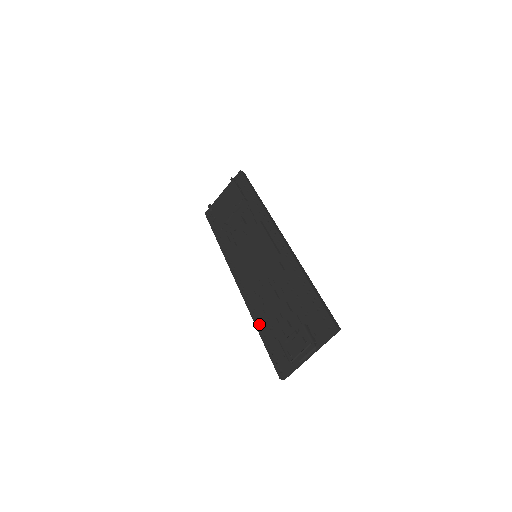
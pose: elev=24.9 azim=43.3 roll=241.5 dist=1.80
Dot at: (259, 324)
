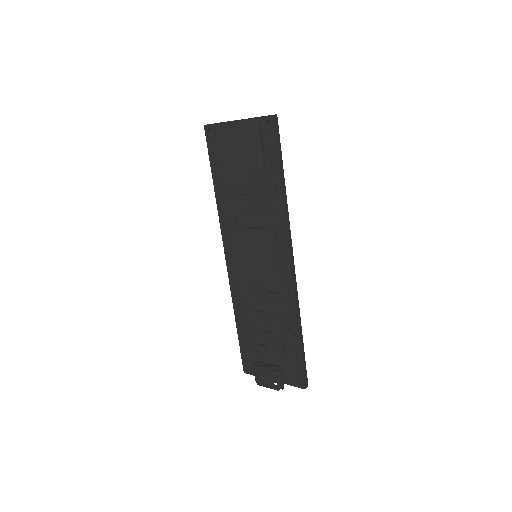
Dot at: (239, 321)
